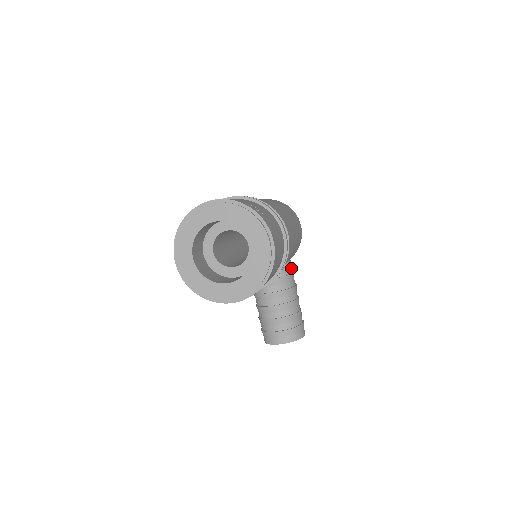
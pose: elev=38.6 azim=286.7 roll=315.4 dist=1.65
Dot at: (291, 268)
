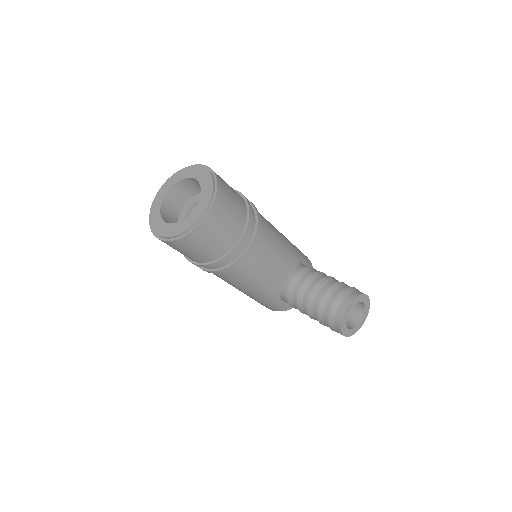
Dot at: occluded
